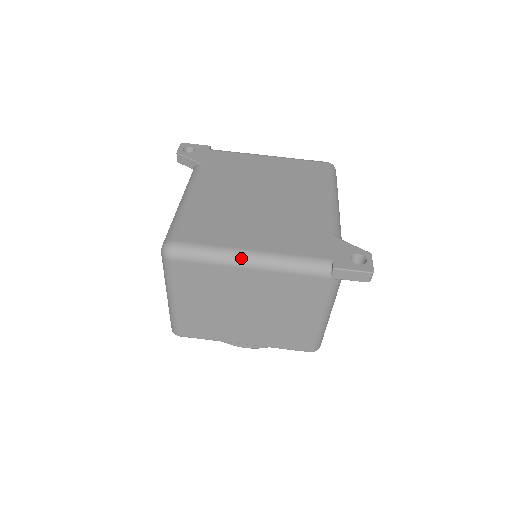
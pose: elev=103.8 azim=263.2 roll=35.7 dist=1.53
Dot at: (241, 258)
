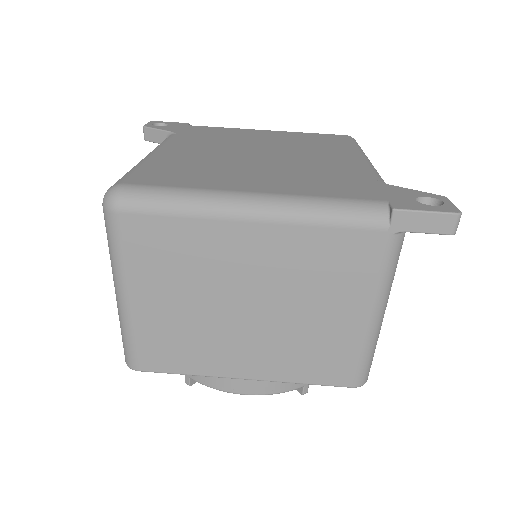
Dot at: (236, 203)
